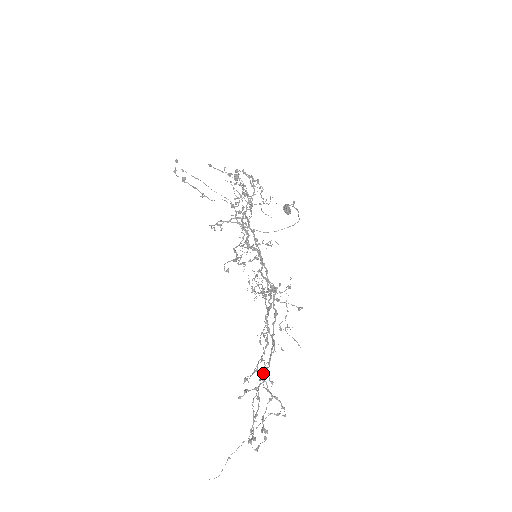
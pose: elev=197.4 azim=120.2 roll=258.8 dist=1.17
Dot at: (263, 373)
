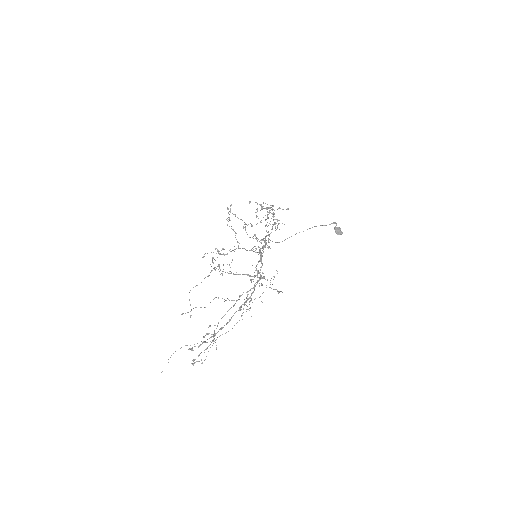
Dot at: occluded
